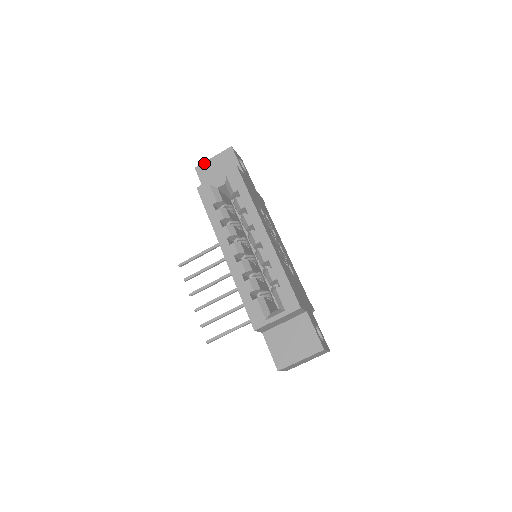
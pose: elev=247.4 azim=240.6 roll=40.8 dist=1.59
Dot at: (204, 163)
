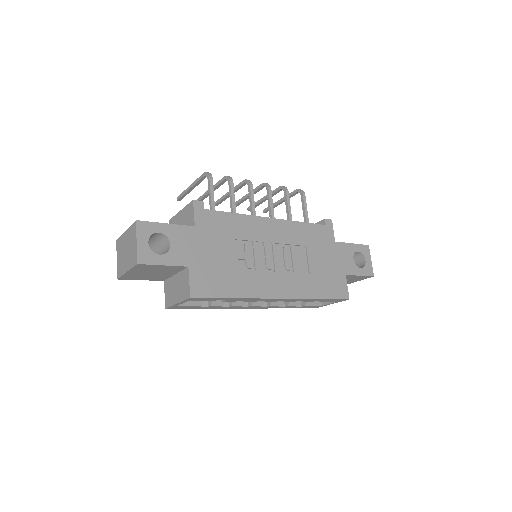
Dot at: (123, 276)
